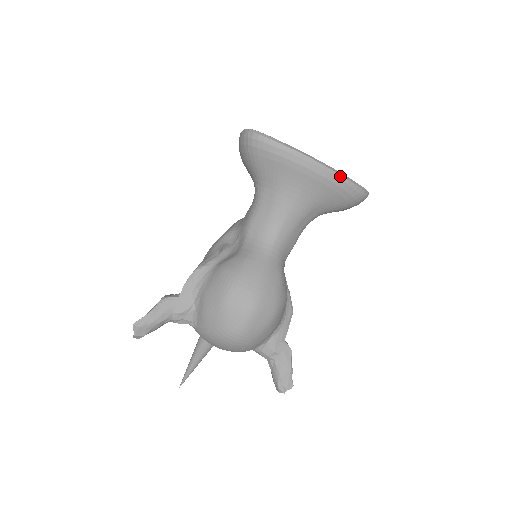
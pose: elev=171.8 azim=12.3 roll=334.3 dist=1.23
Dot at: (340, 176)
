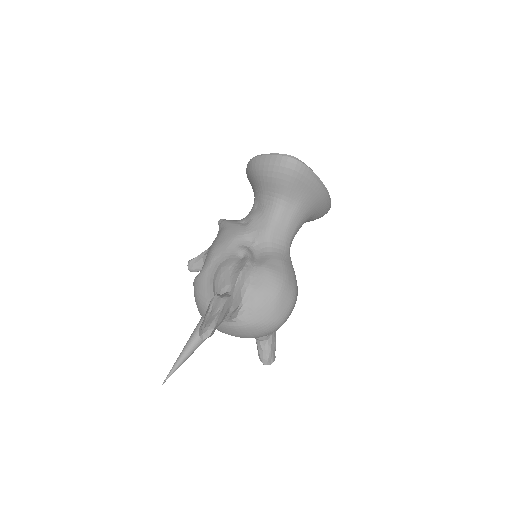
Dot at: (330, 199)
